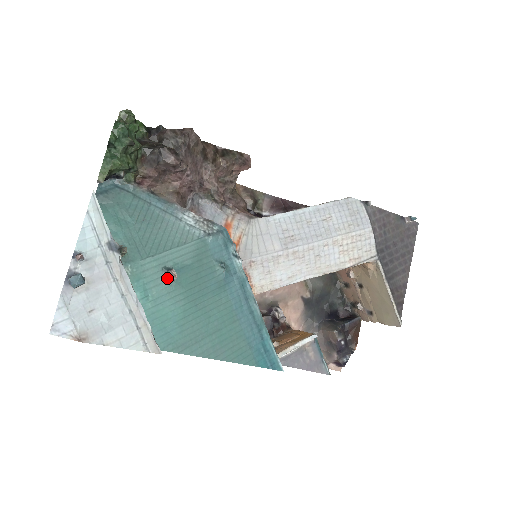
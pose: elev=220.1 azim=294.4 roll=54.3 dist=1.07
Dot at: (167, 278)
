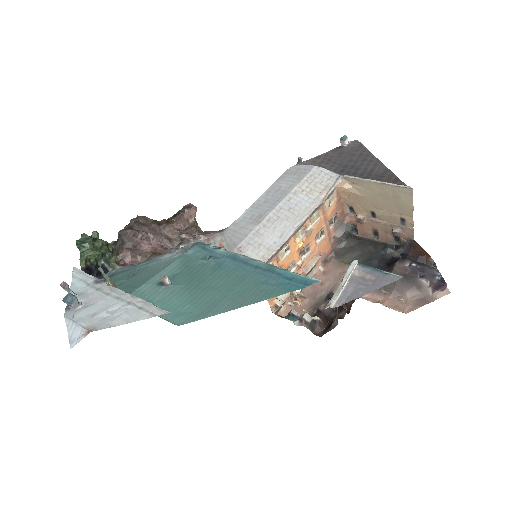
Dot at: (164, 287)
